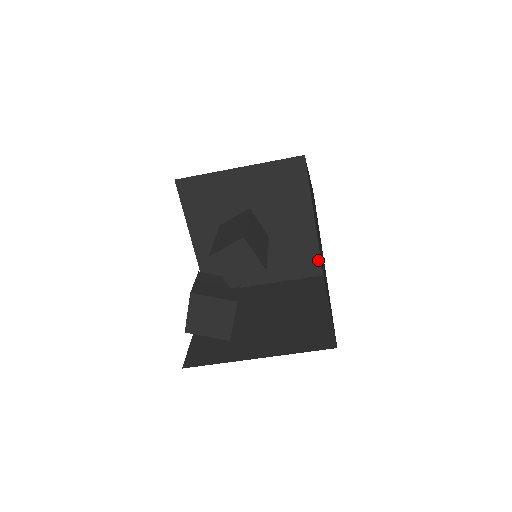
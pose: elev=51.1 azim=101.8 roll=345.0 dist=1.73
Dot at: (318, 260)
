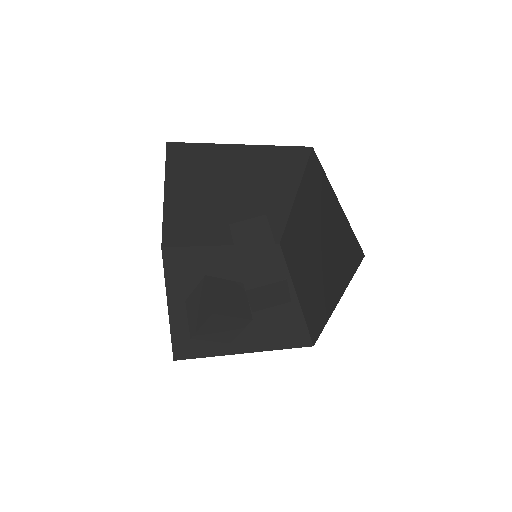
Dot at: (281, 232)
